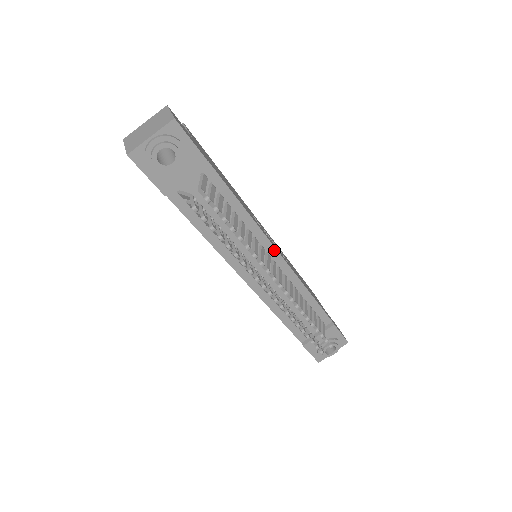
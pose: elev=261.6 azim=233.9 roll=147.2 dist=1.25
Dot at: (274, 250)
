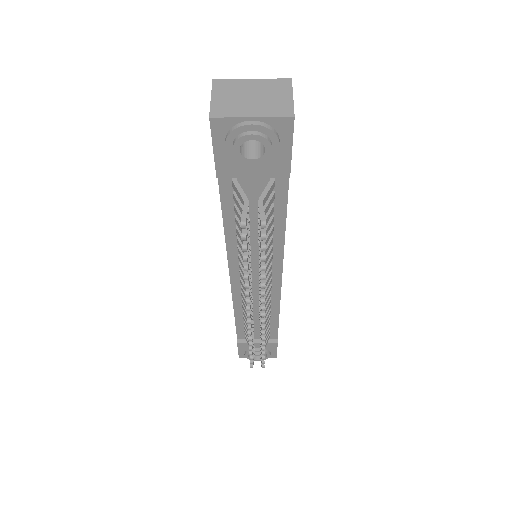
Dot at: (280, 271)
